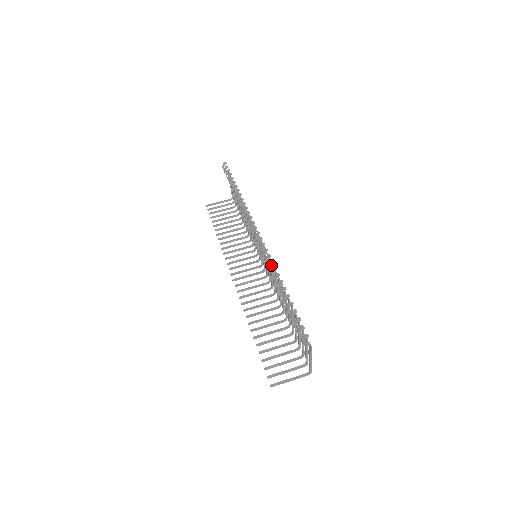
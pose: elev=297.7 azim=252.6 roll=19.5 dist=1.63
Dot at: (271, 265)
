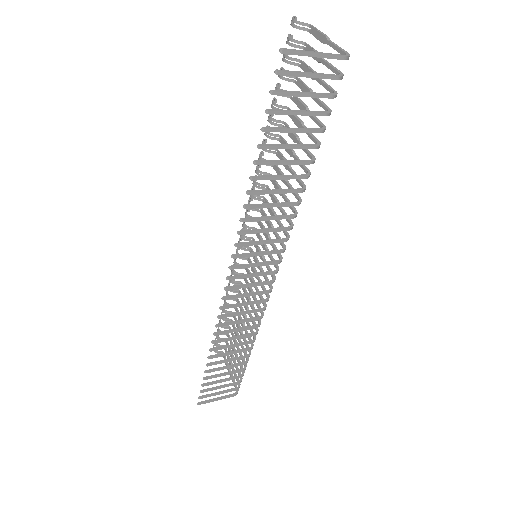
Dot at: (263, 185)
